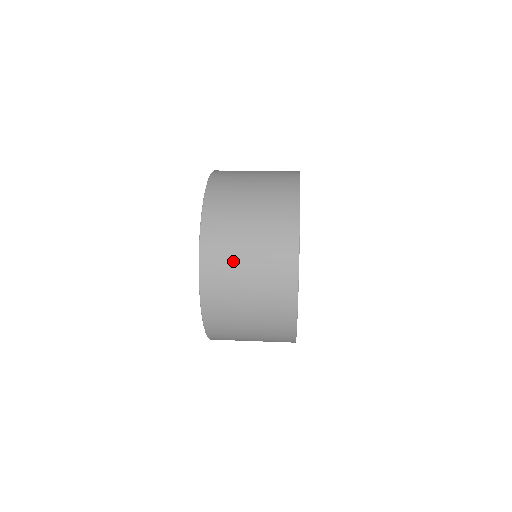
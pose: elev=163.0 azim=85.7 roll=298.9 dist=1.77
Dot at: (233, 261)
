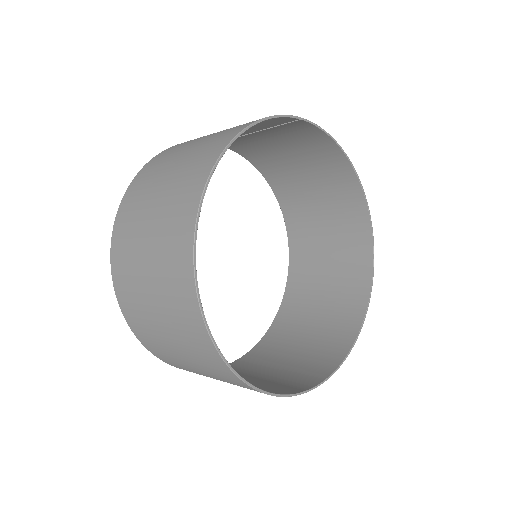
Dot at: (166, 163)
